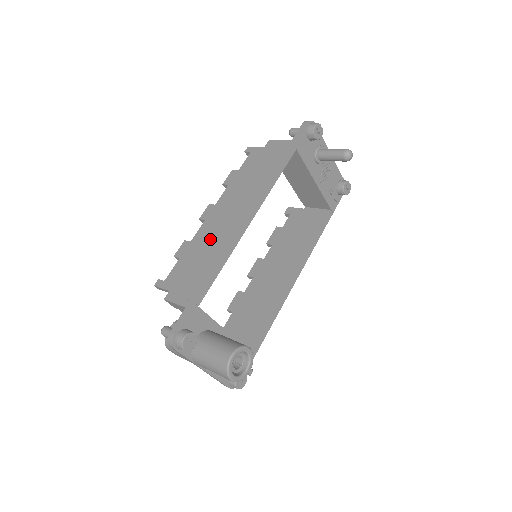
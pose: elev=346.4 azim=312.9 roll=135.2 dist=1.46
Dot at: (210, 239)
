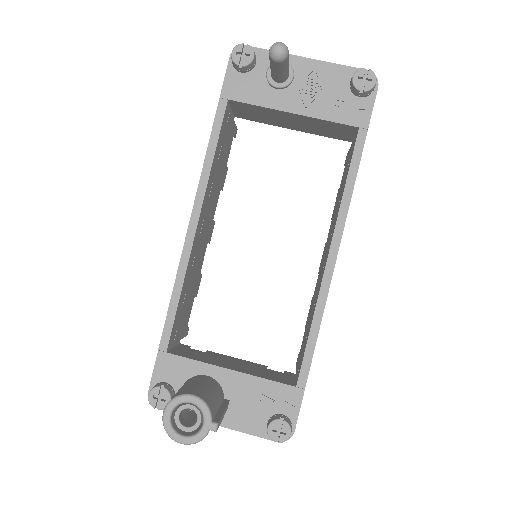
Dot at: occluded
